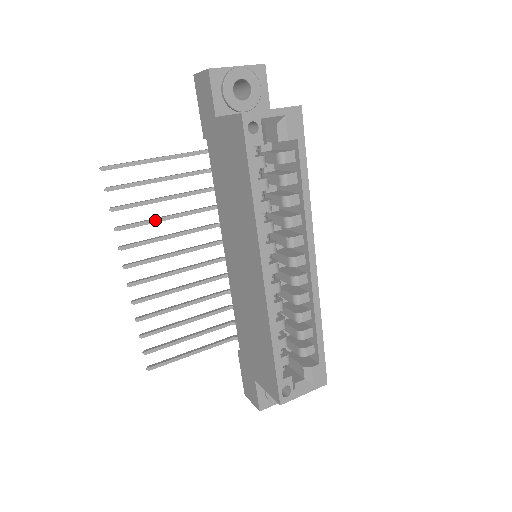
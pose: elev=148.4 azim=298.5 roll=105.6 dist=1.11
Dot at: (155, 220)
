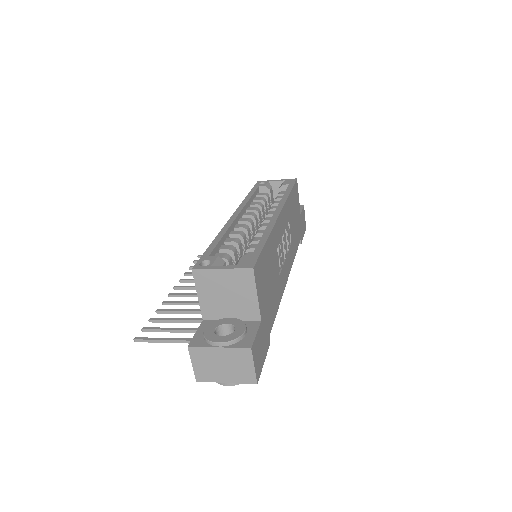
Dot at: occluded
